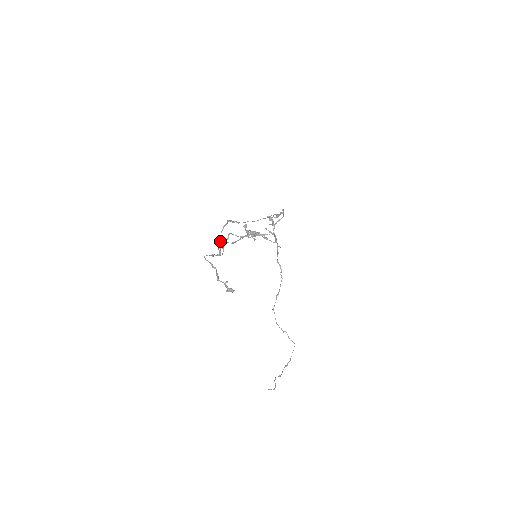
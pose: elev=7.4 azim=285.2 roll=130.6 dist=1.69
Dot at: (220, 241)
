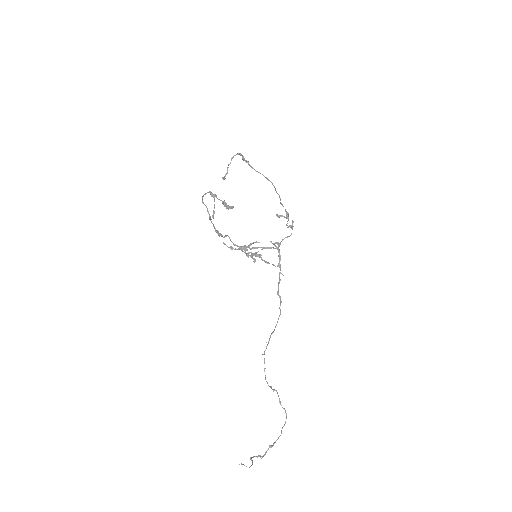
Dot at: (227, 168)
